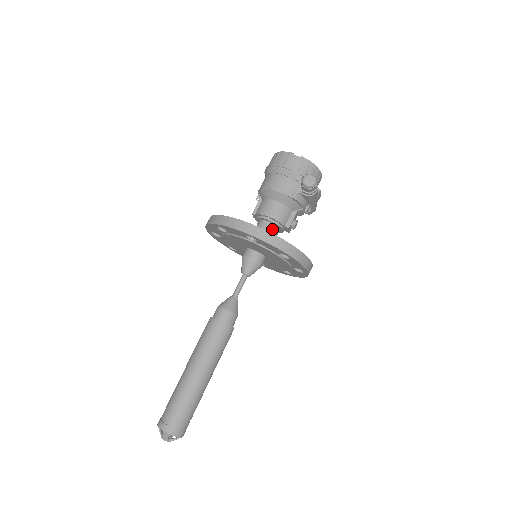
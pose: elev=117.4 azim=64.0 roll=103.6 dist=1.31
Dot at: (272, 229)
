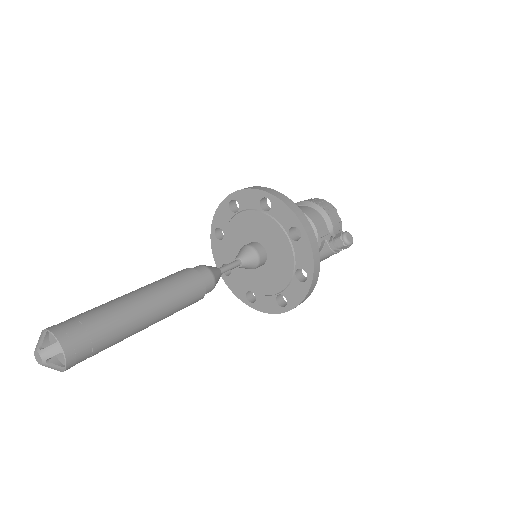
Dot at: occluded
